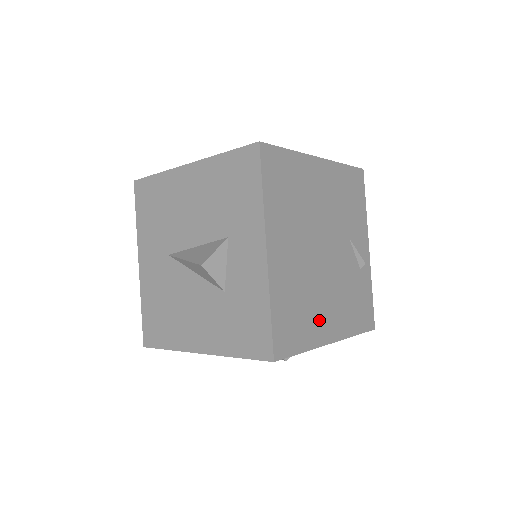
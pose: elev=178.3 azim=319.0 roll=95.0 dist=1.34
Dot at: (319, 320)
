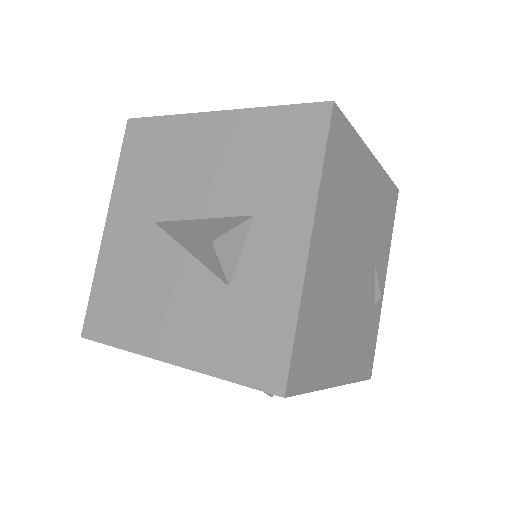
Dot at: (333, 353)
